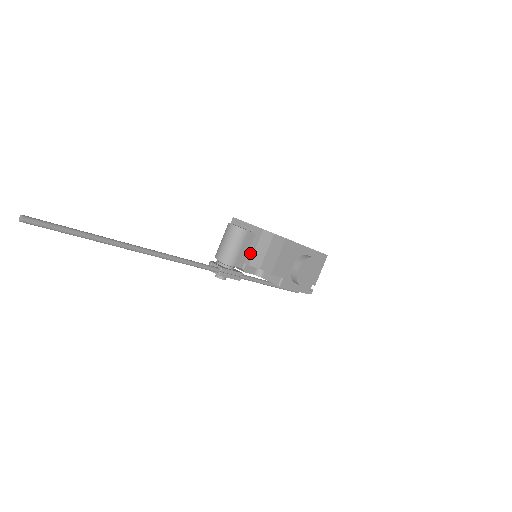
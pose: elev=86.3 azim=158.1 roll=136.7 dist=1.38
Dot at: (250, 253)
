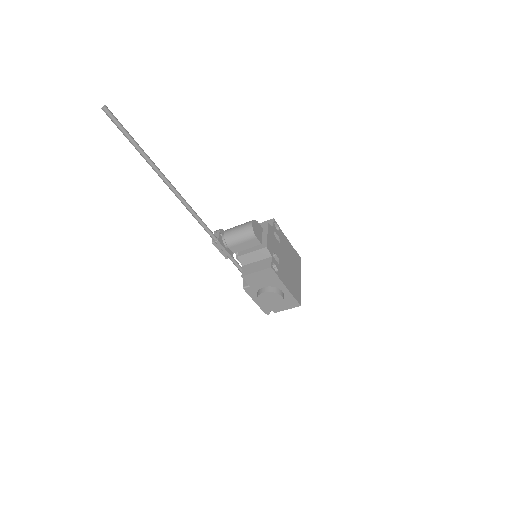
Dot at: (246, 251)
